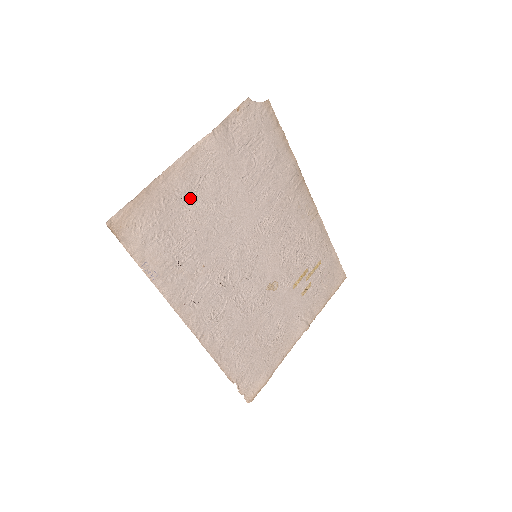
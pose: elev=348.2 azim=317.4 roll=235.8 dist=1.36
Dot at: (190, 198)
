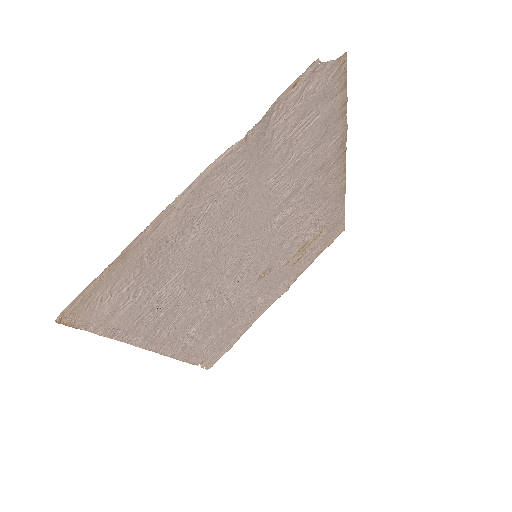
Dot at: (188, 234)
